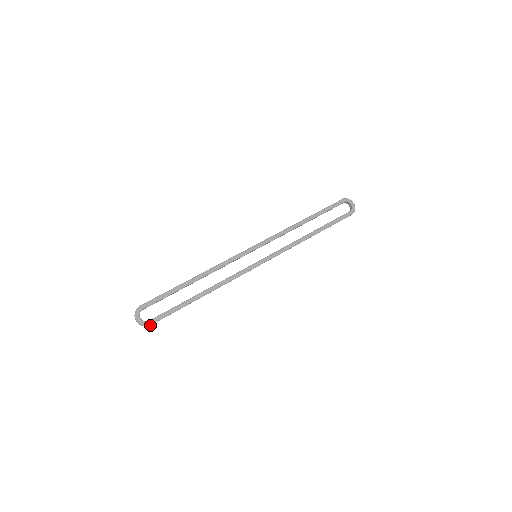
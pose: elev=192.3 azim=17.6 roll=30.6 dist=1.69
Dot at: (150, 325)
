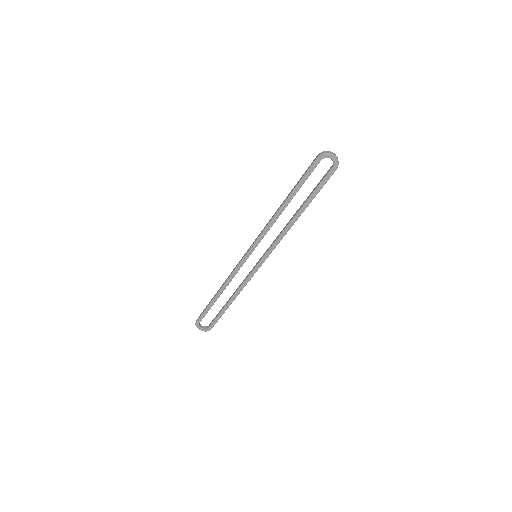
Dot at: occluded
